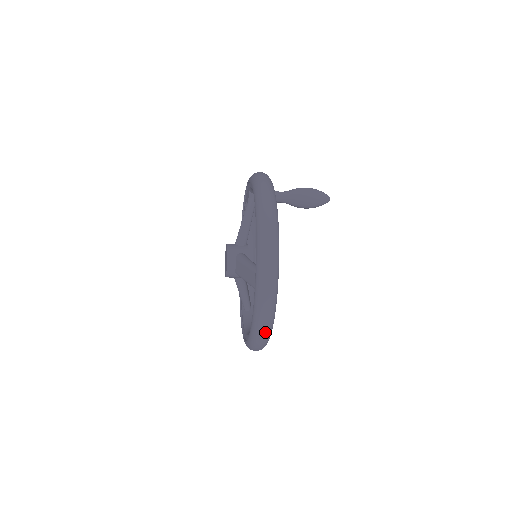
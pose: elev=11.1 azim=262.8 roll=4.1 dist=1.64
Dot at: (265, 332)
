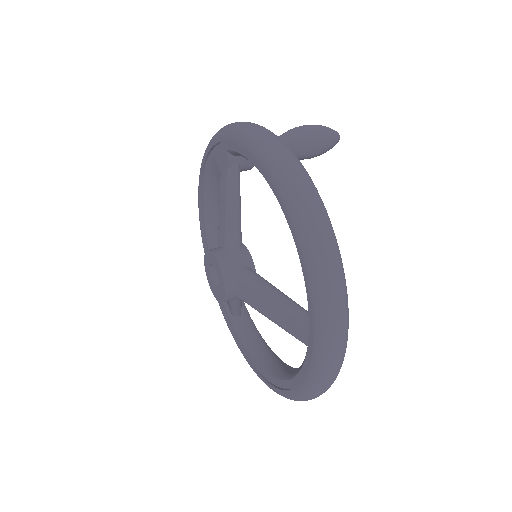
Dot at: (321, 394)
